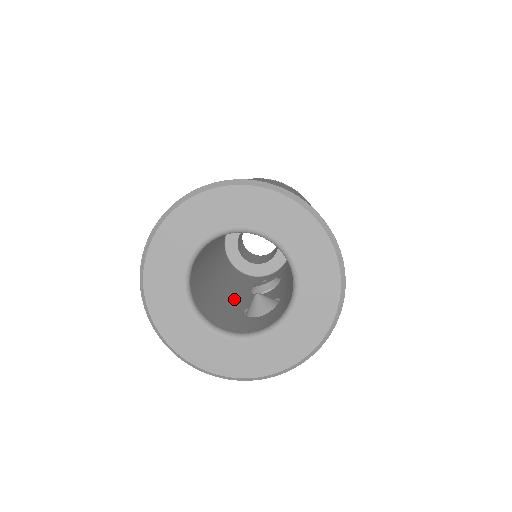
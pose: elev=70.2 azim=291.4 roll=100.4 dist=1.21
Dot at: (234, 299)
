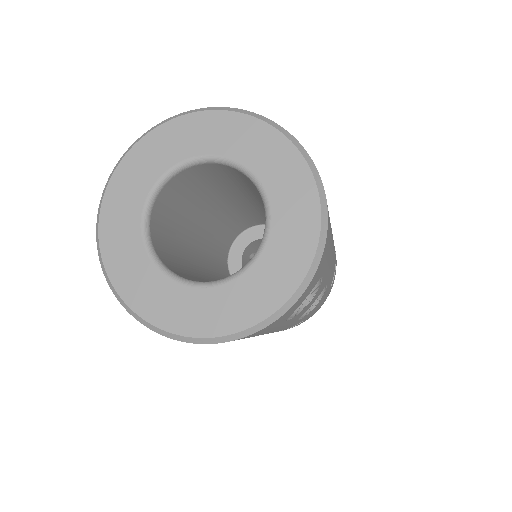
Dot at: occluded
